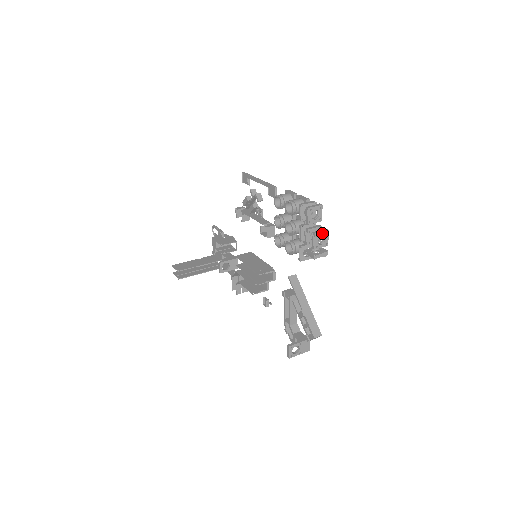
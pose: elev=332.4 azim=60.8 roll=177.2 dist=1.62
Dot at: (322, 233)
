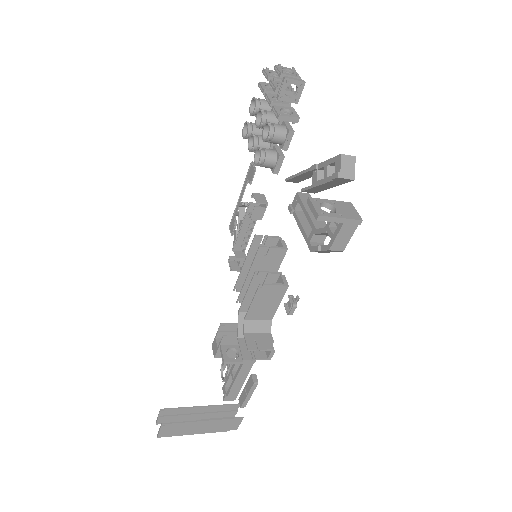
Dot at: (286, 68)
